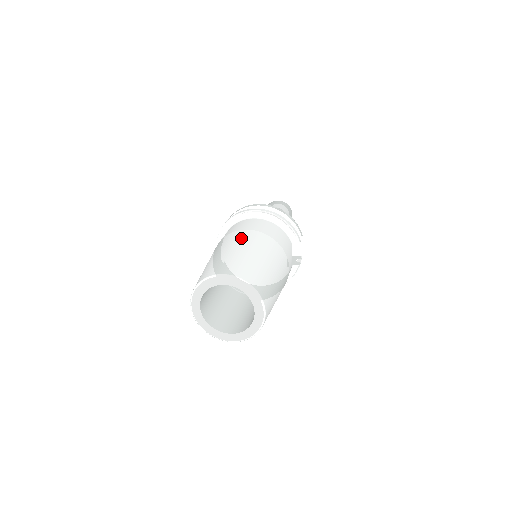
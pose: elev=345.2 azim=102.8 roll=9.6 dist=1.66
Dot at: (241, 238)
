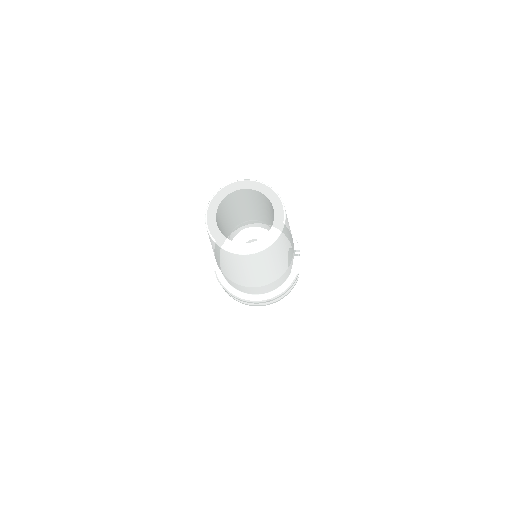
Dot at: occluded
